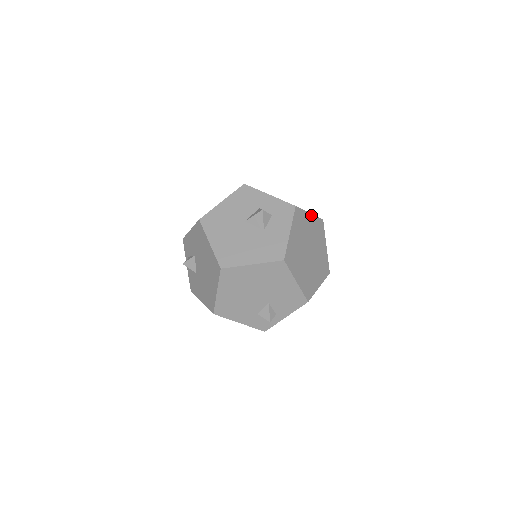
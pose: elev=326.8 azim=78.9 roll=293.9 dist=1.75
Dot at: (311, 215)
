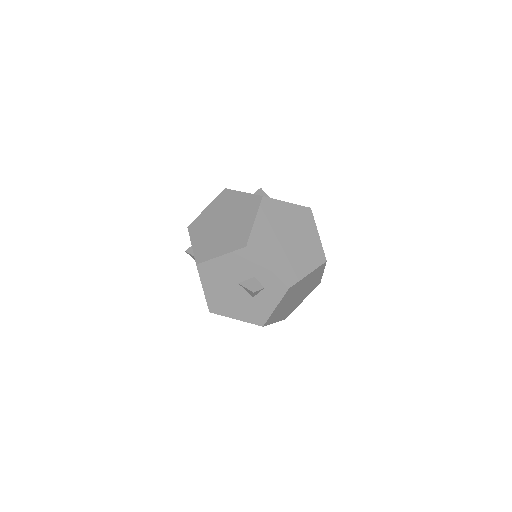
Dot at: (310, 274)
